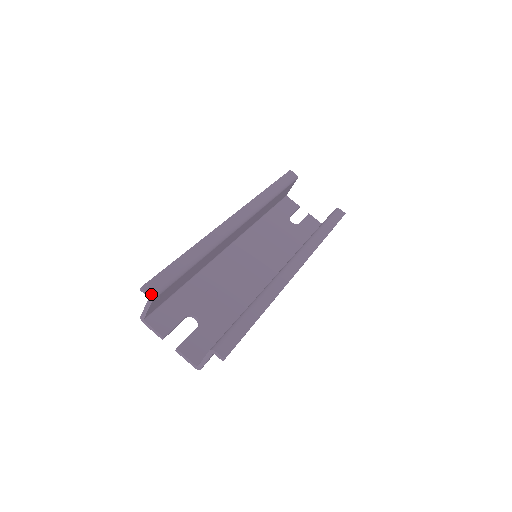
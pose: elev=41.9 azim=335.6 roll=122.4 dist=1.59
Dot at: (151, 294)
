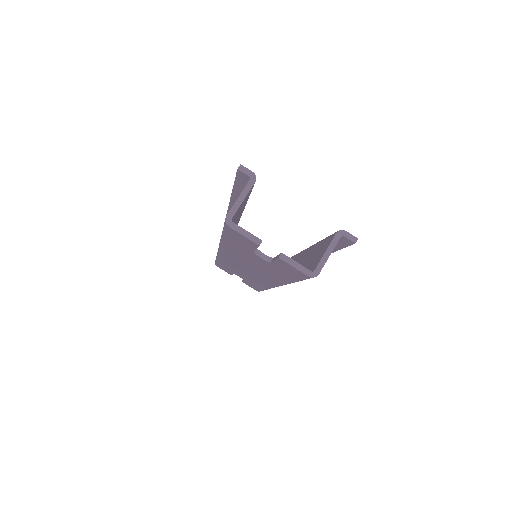
Dot at: (253, 173)
